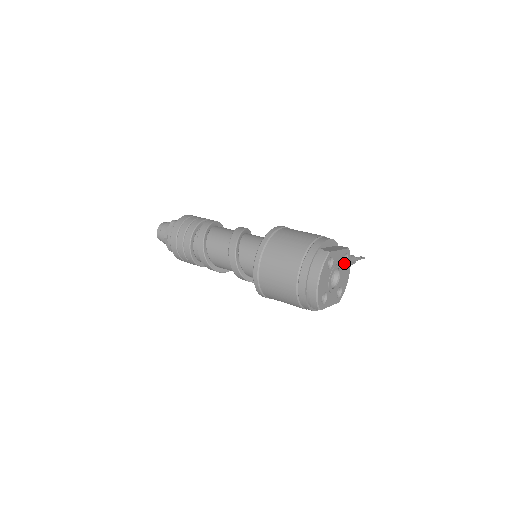
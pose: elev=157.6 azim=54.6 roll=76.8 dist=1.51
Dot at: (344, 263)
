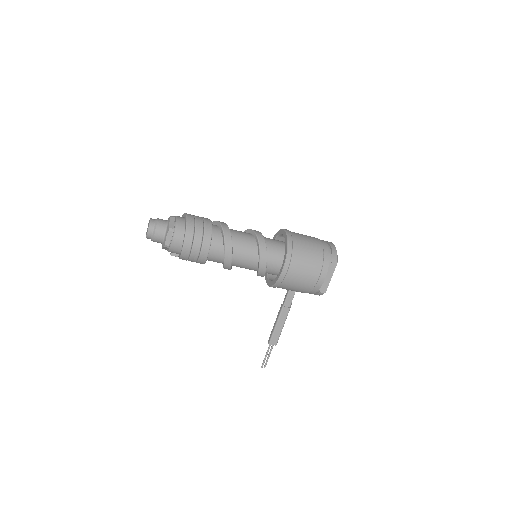
Dot at: occluded
